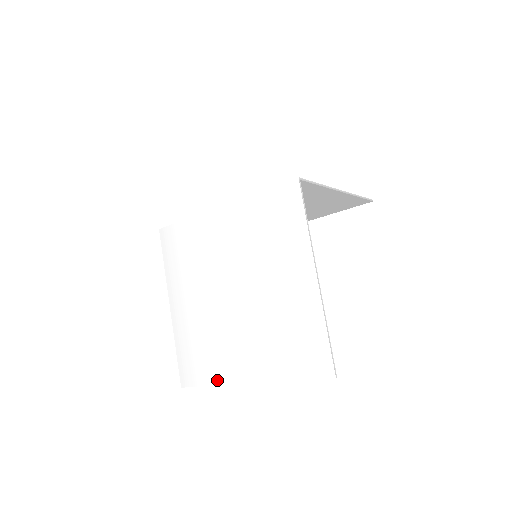
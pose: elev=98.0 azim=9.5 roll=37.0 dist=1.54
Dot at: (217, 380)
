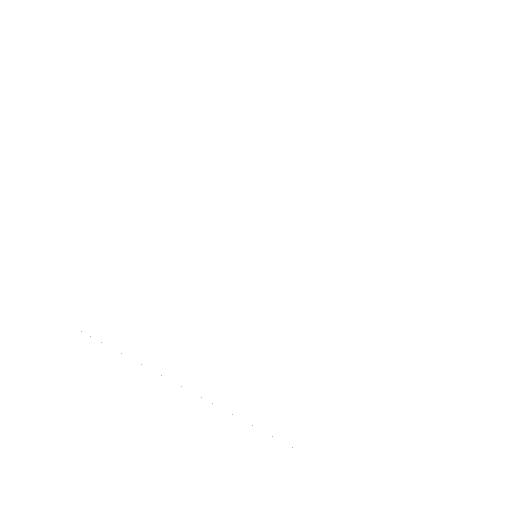
Dot at: (150, 359)
